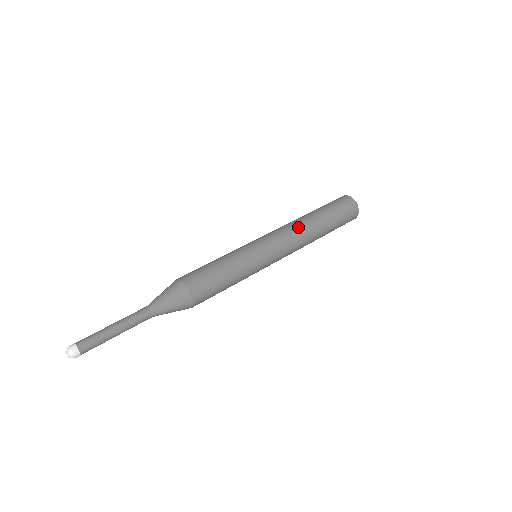
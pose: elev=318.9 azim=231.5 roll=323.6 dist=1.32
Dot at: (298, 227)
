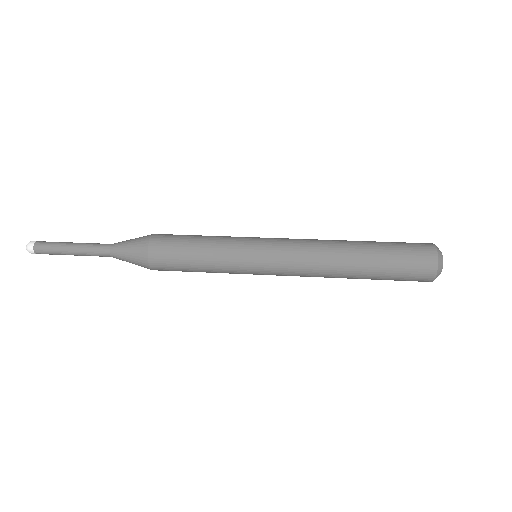
Dot at: (323, 244)
